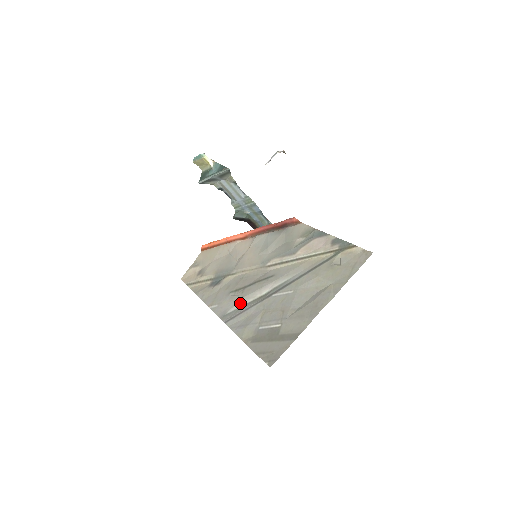
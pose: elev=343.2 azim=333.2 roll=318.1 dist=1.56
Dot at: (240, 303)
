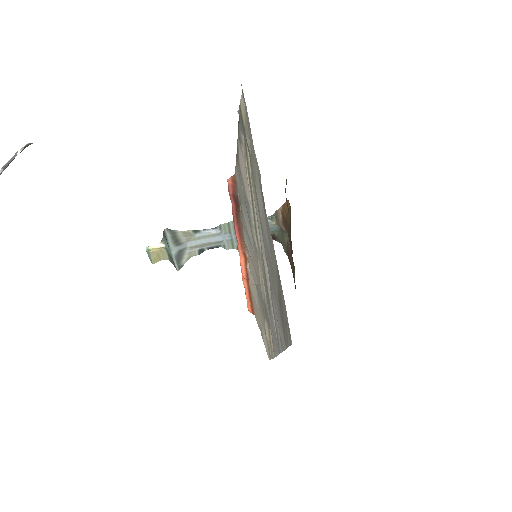
Dot at: (272, 315)
